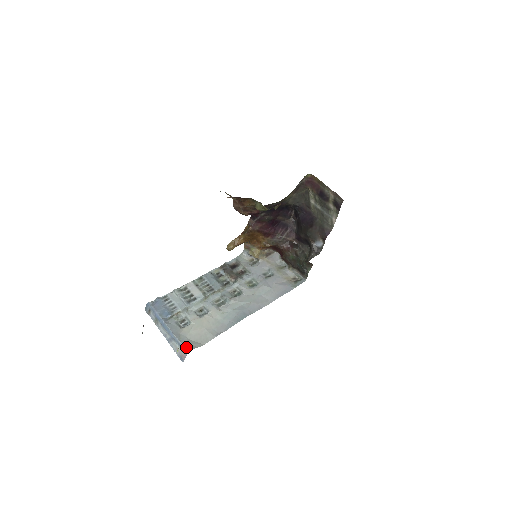
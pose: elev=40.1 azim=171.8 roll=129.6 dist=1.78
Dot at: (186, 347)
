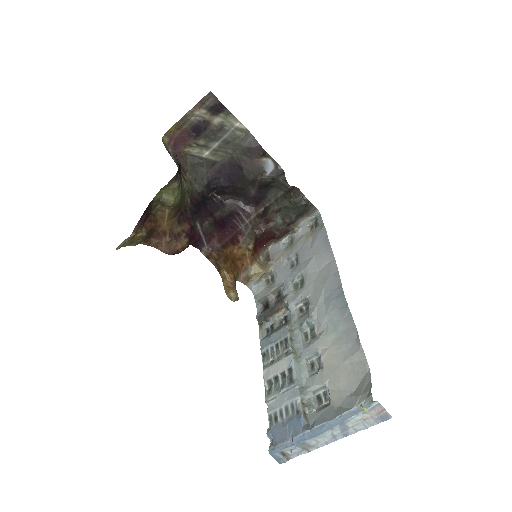
Dot at: (364, 399)
